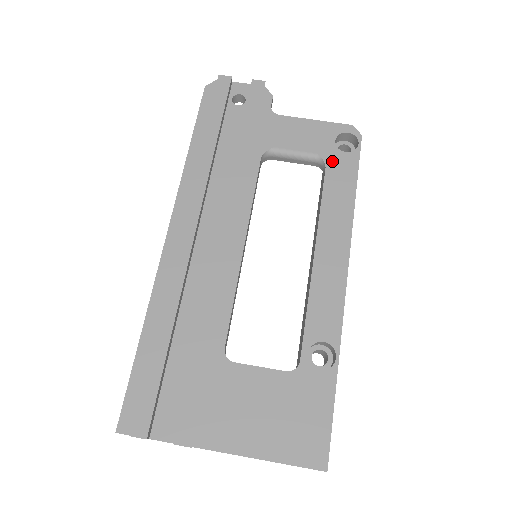
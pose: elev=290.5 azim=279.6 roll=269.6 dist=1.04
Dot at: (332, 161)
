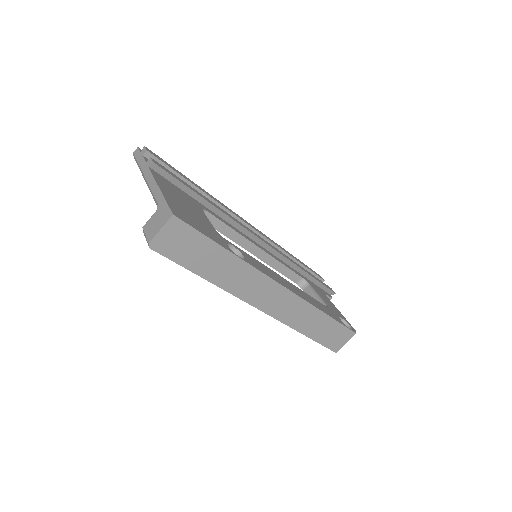
Dot at: (331, 311)
